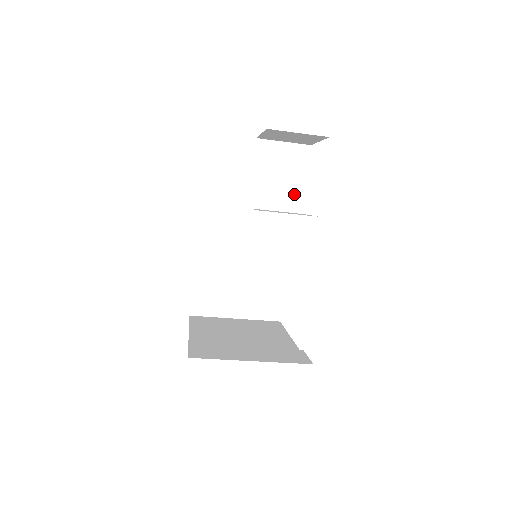
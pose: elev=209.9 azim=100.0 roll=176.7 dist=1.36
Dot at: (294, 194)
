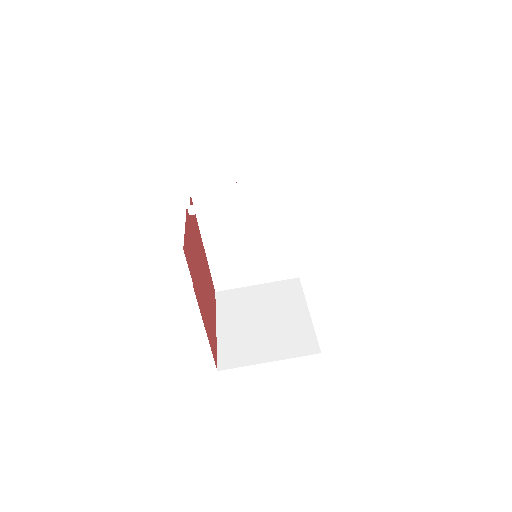
Dot at: occluded
